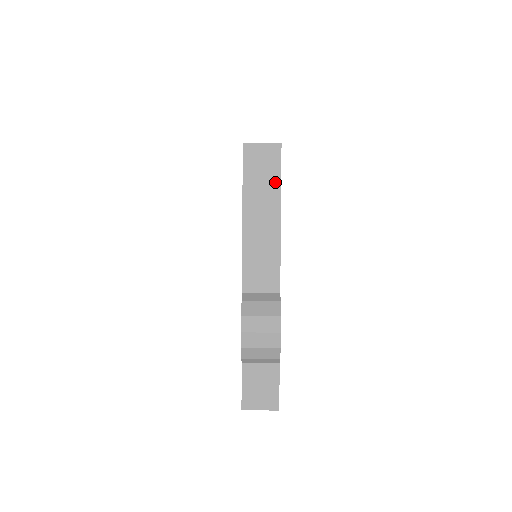
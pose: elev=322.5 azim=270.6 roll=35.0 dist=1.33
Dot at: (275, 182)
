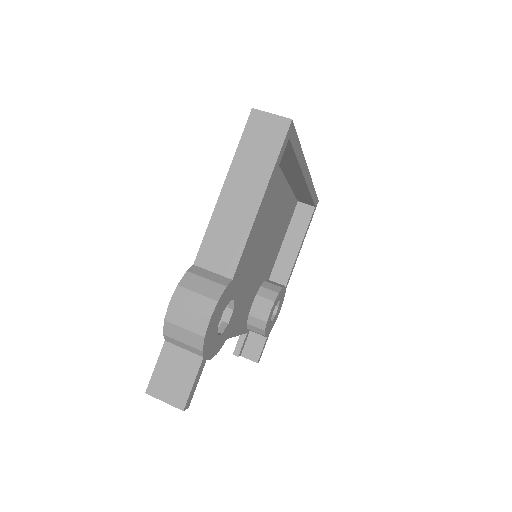
Dot at: (270, 158)
